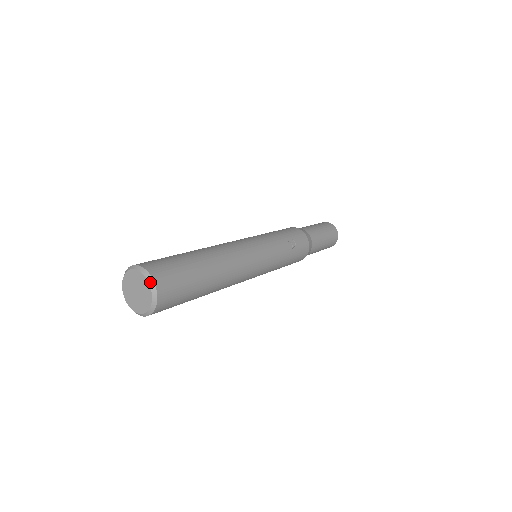
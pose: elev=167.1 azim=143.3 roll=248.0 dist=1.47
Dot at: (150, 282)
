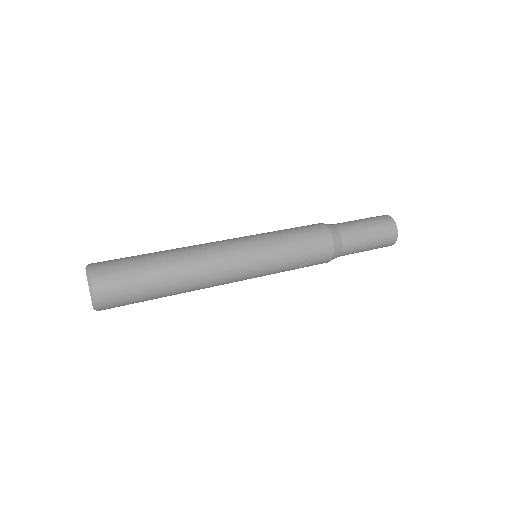
Dot at: (93, 302)
